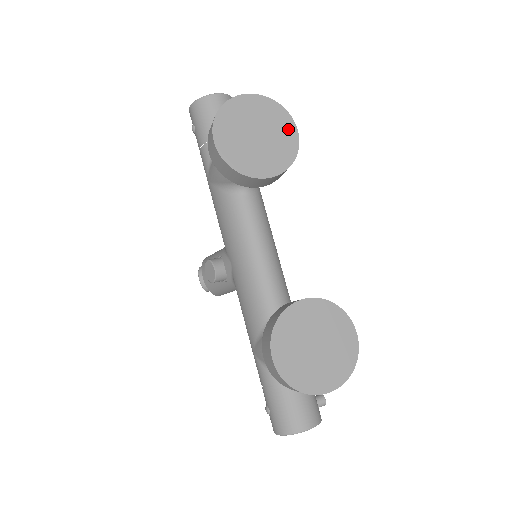
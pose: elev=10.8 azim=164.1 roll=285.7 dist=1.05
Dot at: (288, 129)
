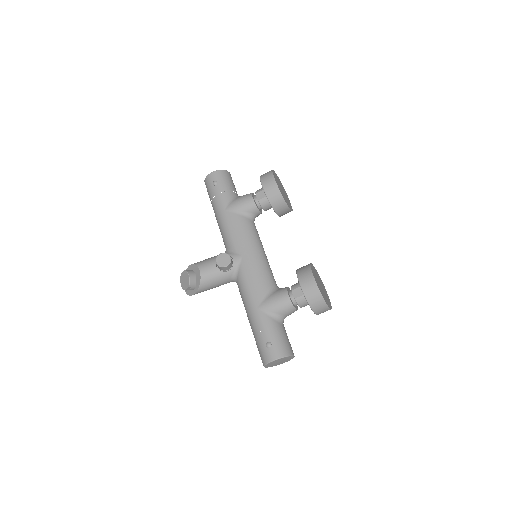
Dot at: (287, 196)
